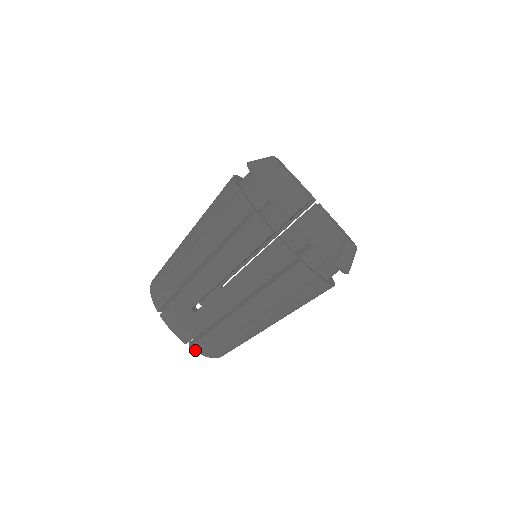
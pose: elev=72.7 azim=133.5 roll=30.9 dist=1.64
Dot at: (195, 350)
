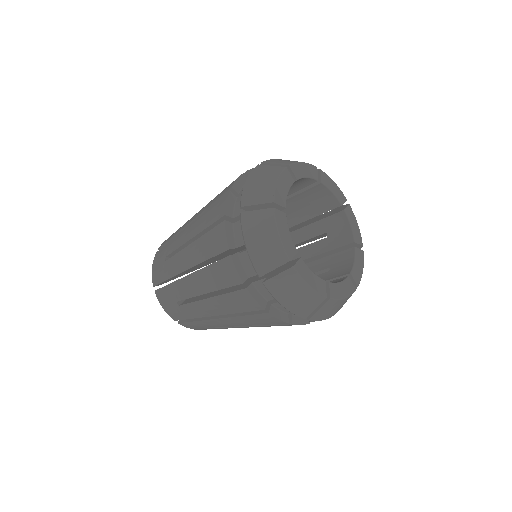
Dot at: occluded
